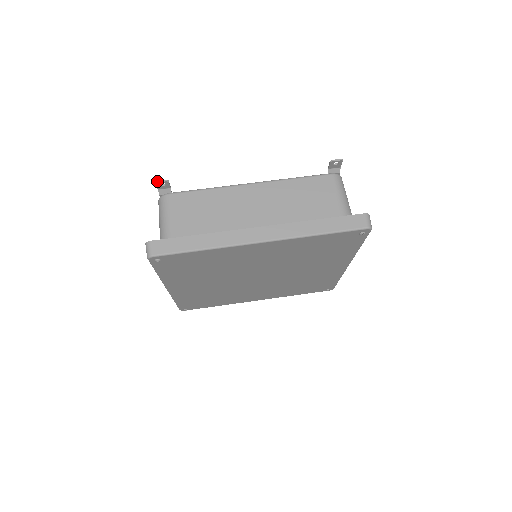
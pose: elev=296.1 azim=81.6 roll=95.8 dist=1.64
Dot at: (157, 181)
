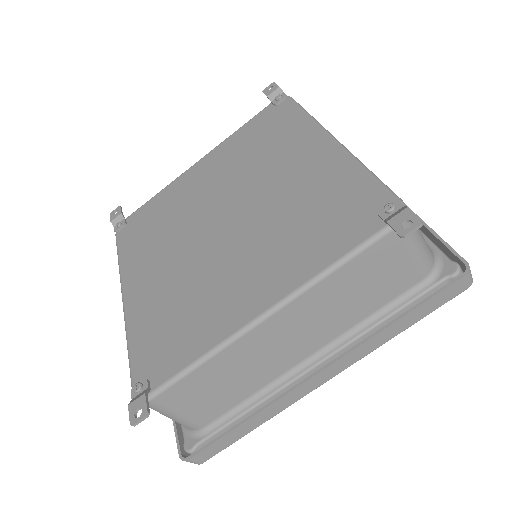
Dot at: occluded
